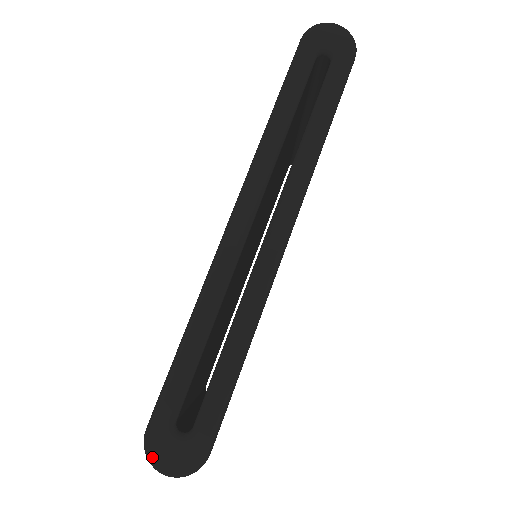
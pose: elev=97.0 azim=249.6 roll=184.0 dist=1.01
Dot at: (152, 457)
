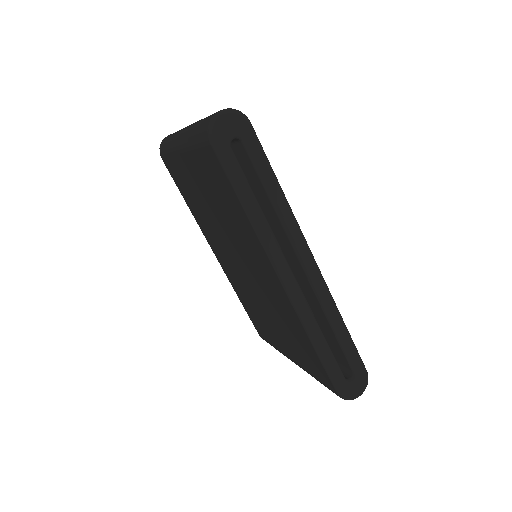
Dot at: (351, 398)
